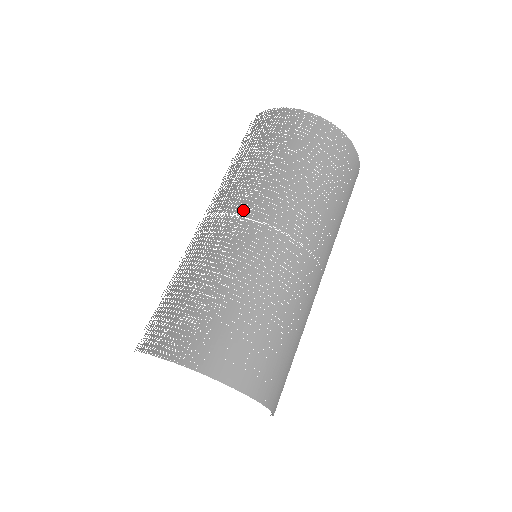
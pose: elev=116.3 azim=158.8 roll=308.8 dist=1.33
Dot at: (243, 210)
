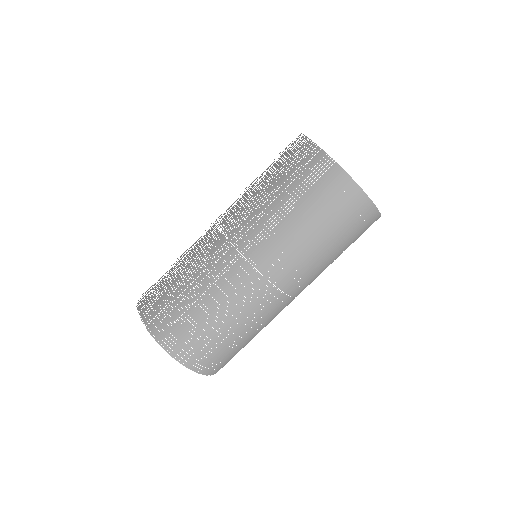
Dot at: (223, 223)
